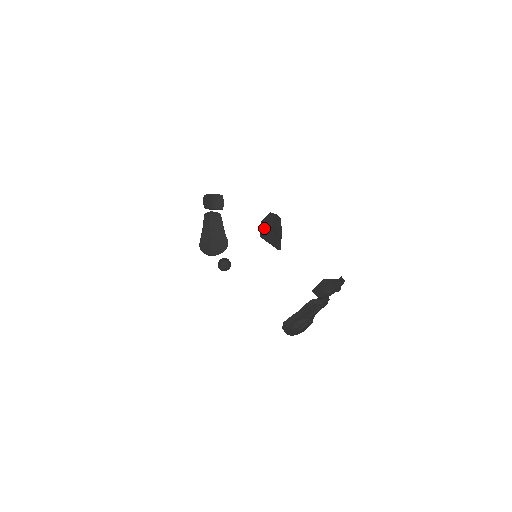
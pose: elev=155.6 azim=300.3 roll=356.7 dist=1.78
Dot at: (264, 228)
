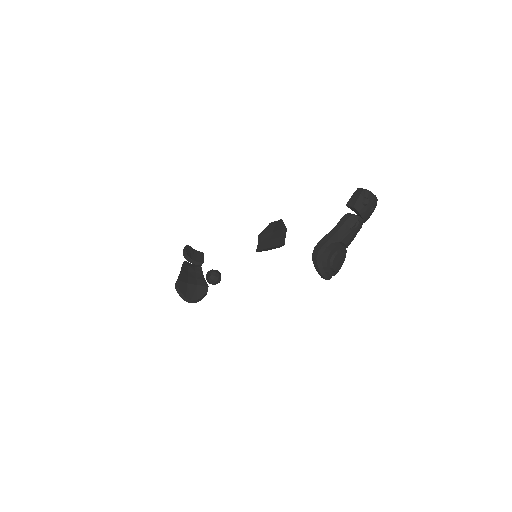
Dot at: (262, 239)
